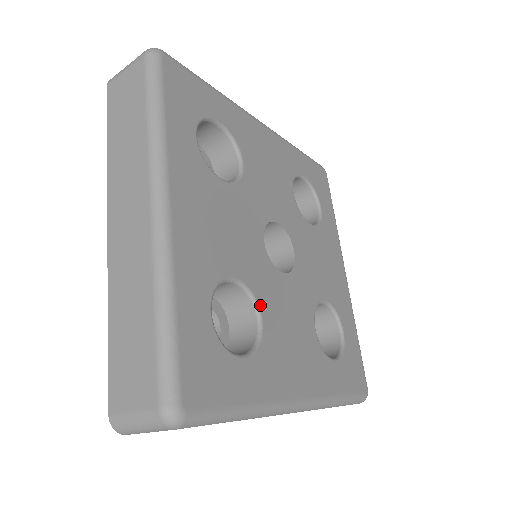
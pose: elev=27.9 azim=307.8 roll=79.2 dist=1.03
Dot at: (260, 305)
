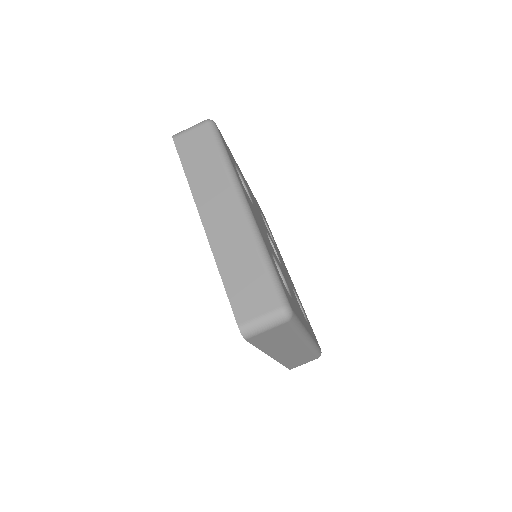
Dot at: occluded
